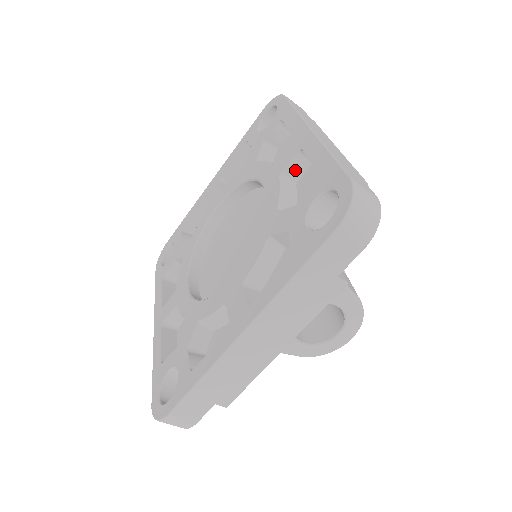
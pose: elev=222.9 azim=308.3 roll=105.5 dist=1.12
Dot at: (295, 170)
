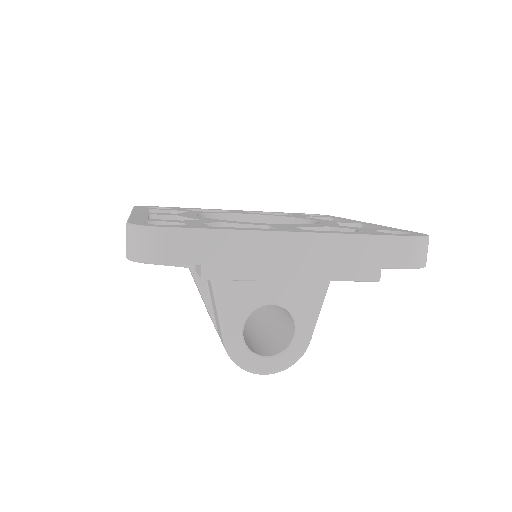
Dot at: occluded
